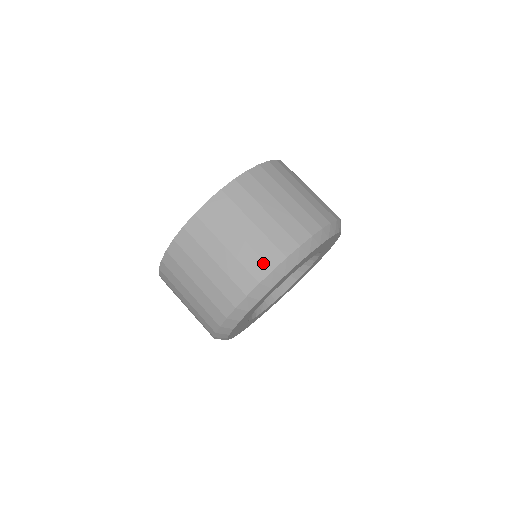
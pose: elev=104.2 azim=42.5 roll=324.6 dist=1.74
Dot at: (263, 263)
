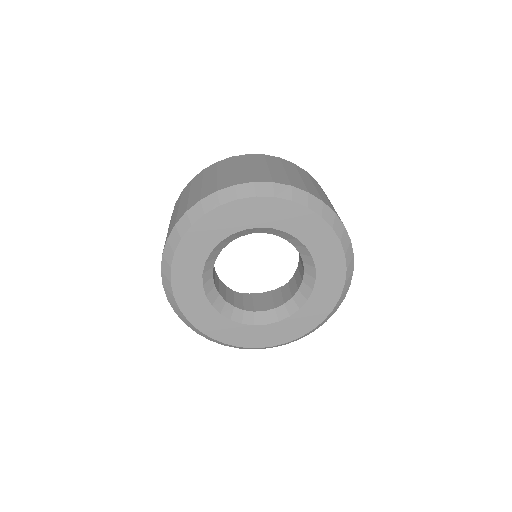
Dot at: (319, 196)
